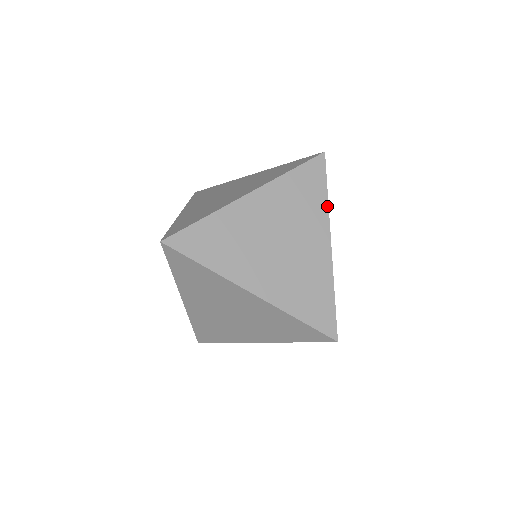
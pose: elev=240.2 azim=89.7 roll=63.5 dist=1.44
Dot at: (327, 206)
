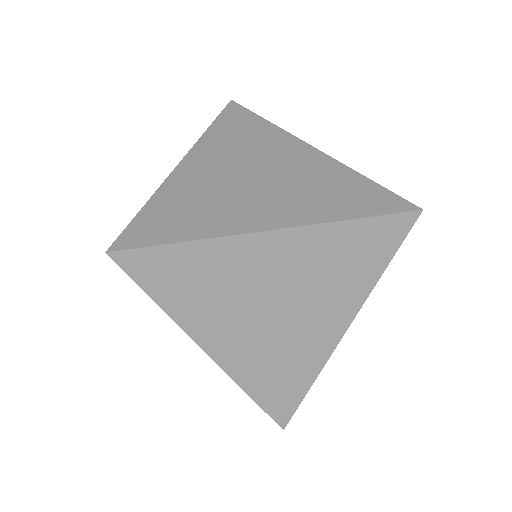
Dot at: (275, 127)
